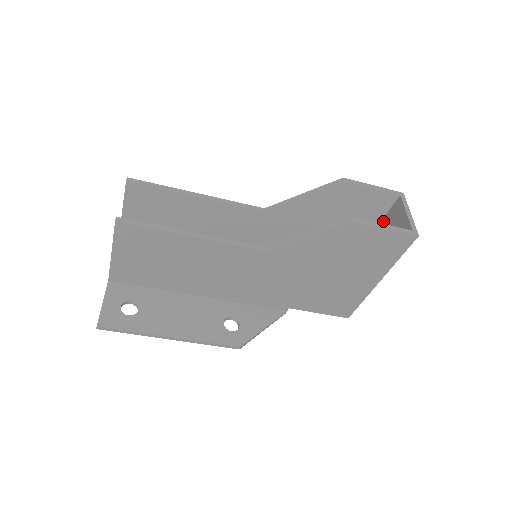
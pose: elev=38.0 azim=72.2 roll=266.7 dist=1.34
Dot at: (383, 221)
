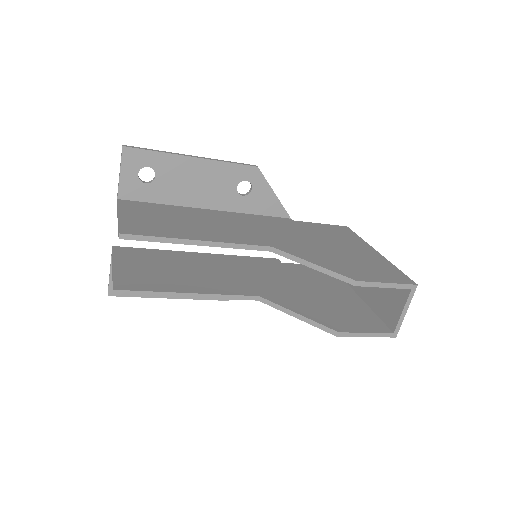
Dot at: occluded
